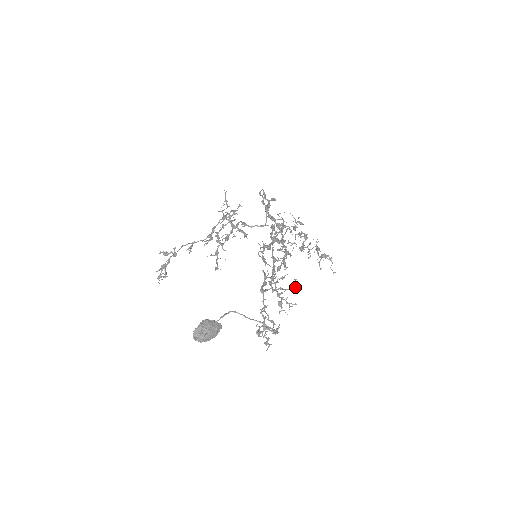
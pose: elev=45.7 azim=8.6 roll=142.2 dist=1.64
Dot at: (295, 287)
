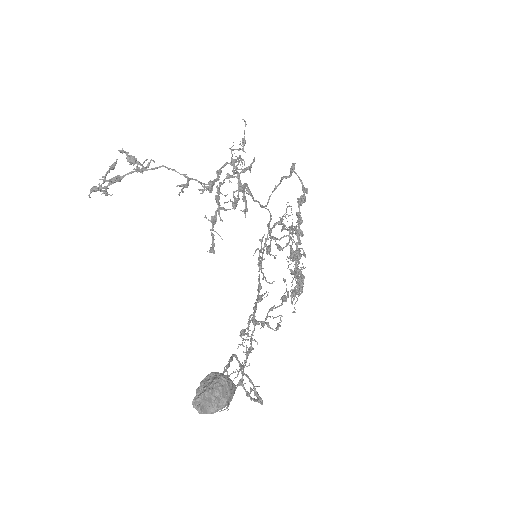
Dot at: occluded
